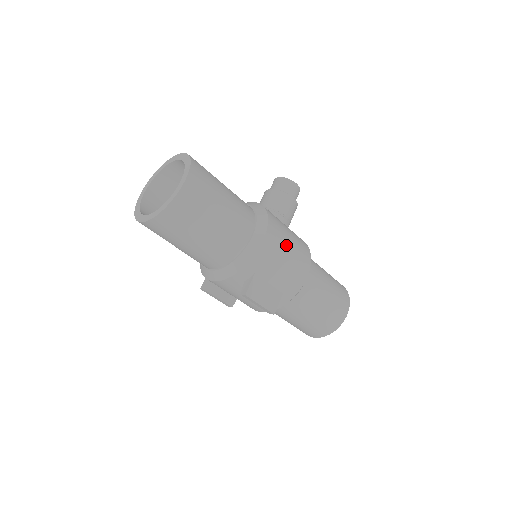
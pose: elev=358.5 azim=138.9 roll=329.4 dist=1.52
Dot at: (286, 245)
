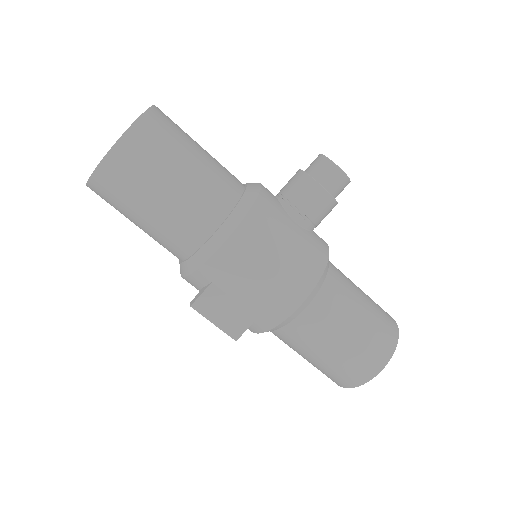
Dot at: (268, 257)
